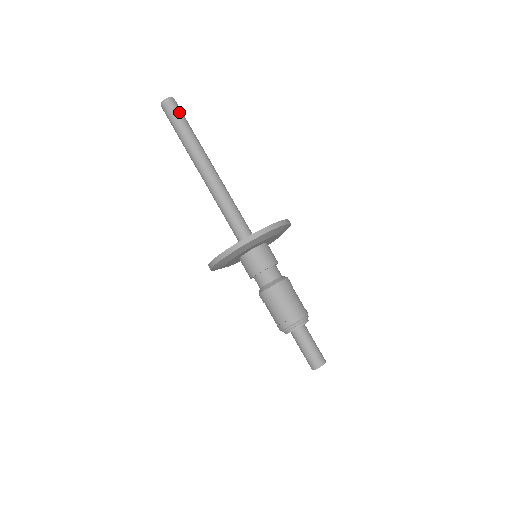
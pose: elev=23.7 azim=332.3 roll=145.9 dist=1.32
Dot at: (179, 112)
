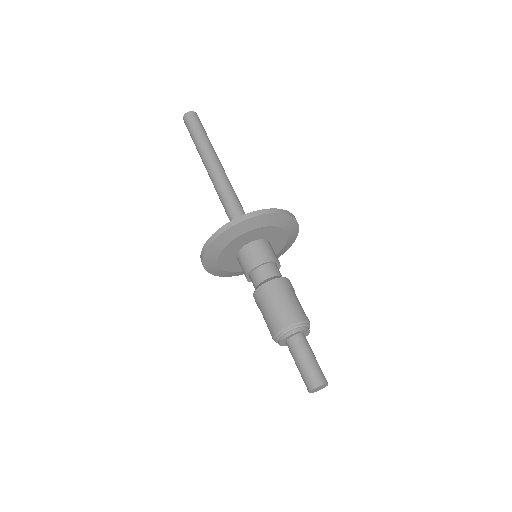
Dot at: (195, 123)
